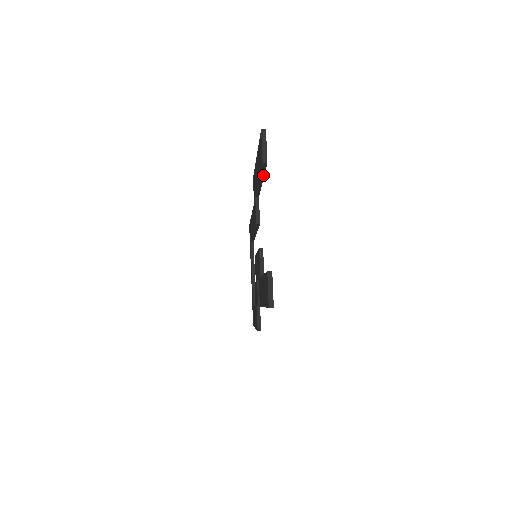
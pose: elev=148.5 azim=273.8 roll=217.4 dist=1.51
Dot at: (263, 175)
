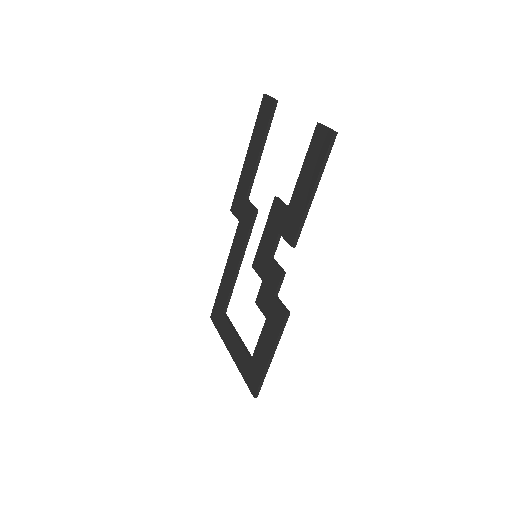
Dot at: (268, 131)
